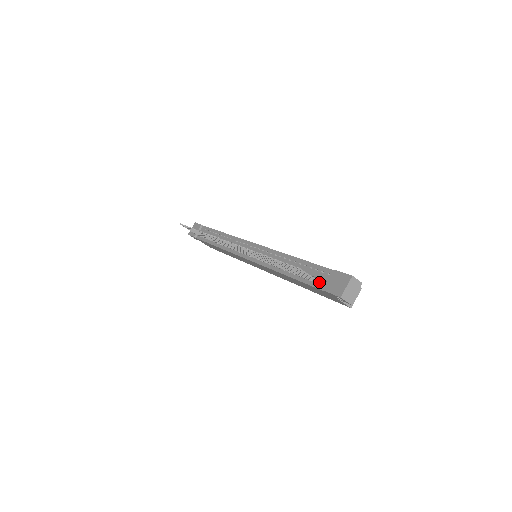
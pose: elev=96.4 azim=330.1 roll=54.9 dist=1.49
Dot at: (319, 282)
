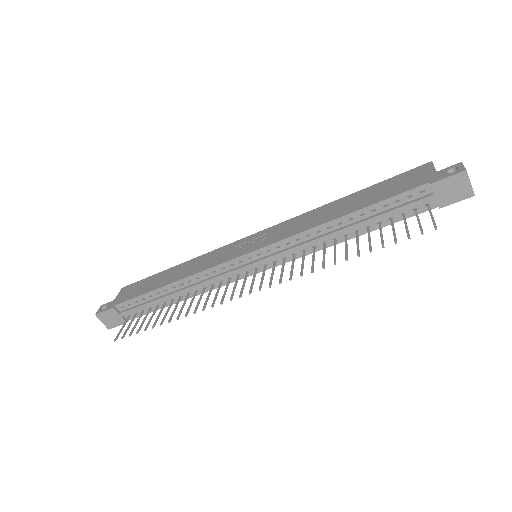
Dot at: (430, 208)
